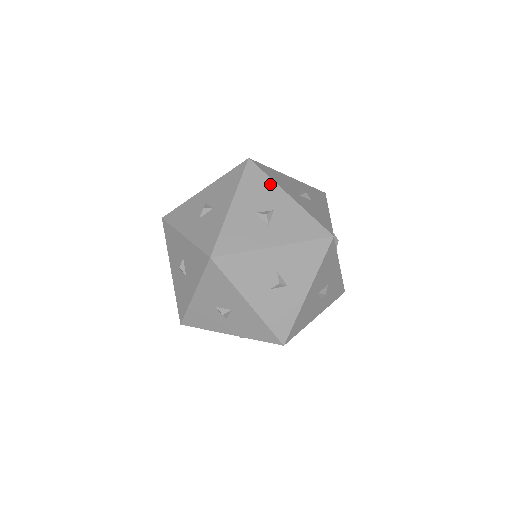
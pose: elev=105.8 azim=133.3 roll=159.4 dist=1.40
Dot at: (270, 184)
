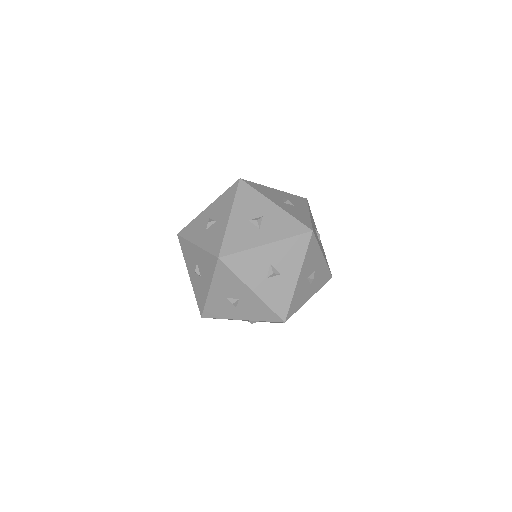
Dot at: (300, 259)
